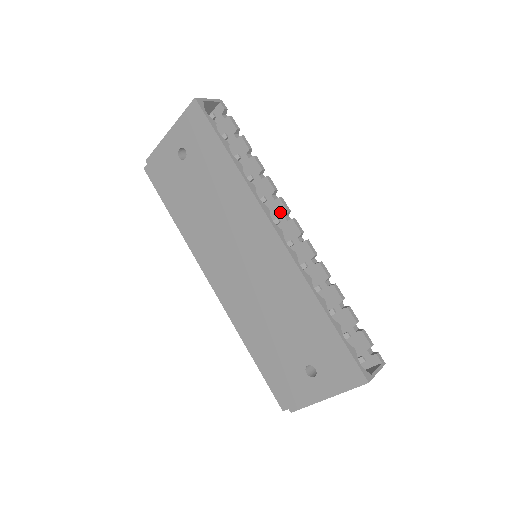
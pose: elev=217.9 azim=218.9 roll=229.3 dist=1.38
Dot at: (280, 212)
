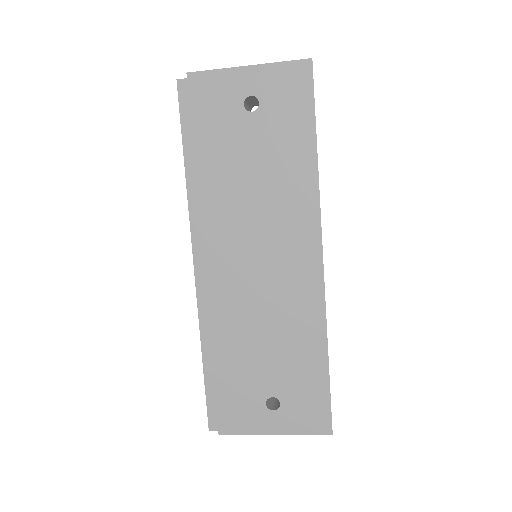
Dot at: occluded
